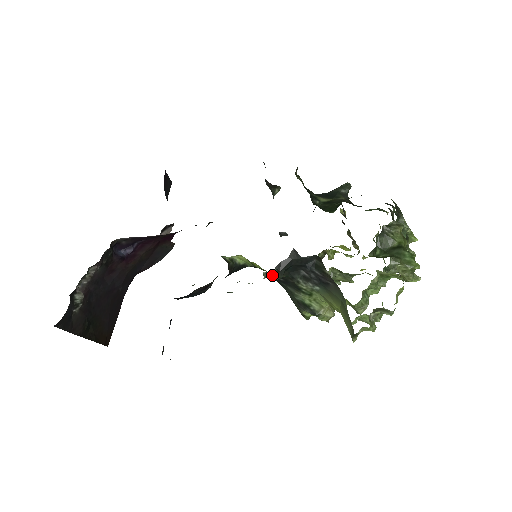
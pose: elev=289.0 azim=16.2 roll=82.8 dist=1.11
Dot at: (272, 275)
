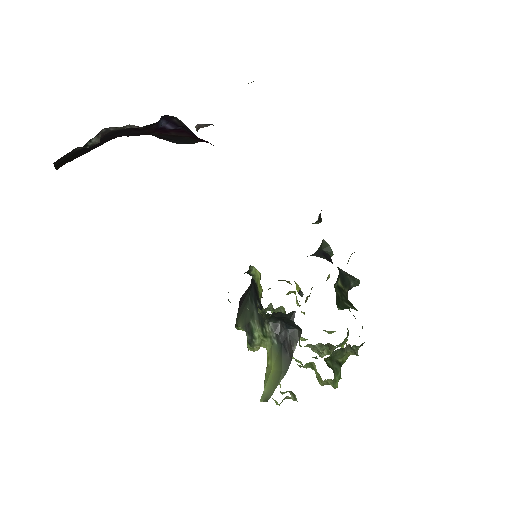
Dot at: (265, 315)
